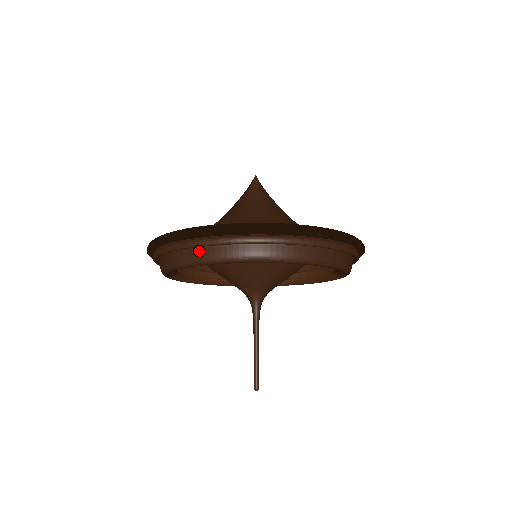
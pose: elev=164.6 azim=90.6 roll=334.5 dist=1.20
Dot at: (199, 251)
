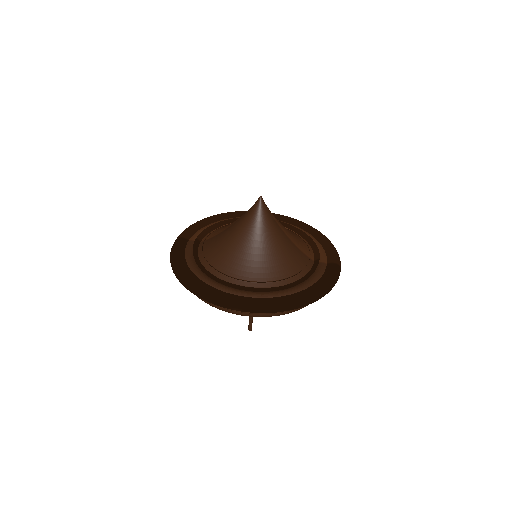
Dot at: occluded
